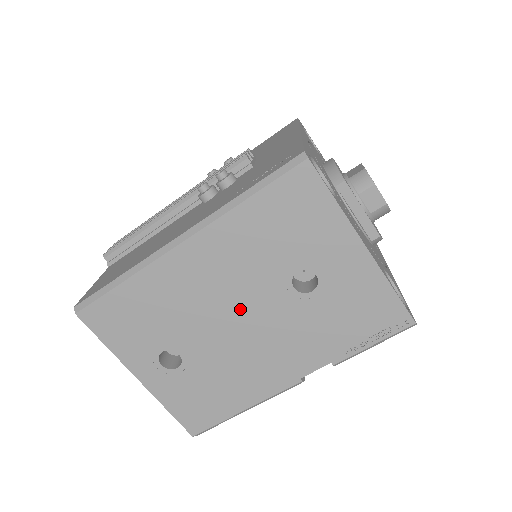
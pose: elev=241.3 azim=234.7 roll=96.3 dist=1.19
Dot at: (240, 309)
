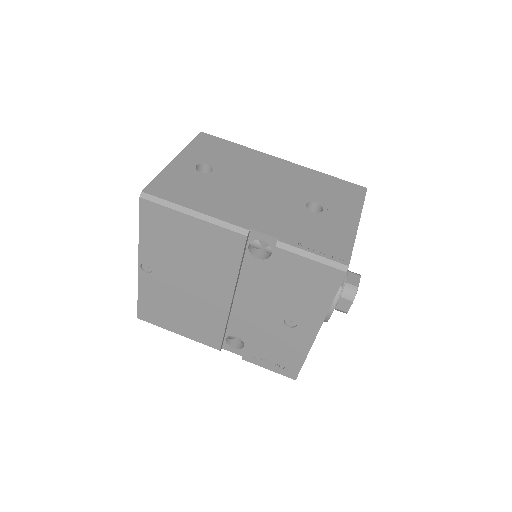
Dot at: (270, 187)
